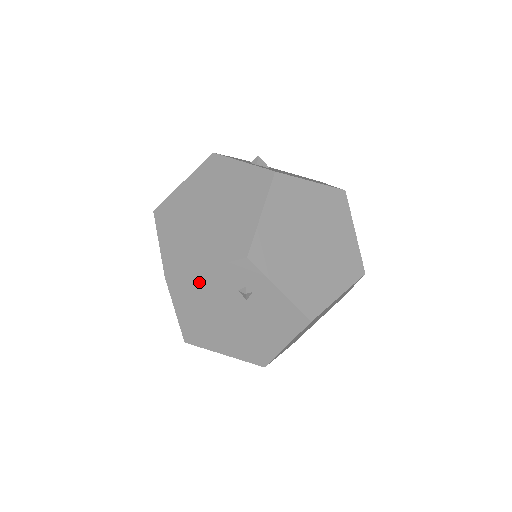
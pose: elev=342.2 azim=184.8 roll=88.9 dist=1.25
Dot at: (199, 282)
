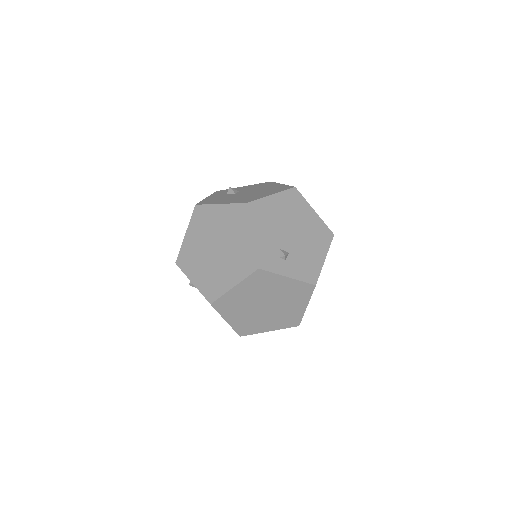
Dot at: occluded
